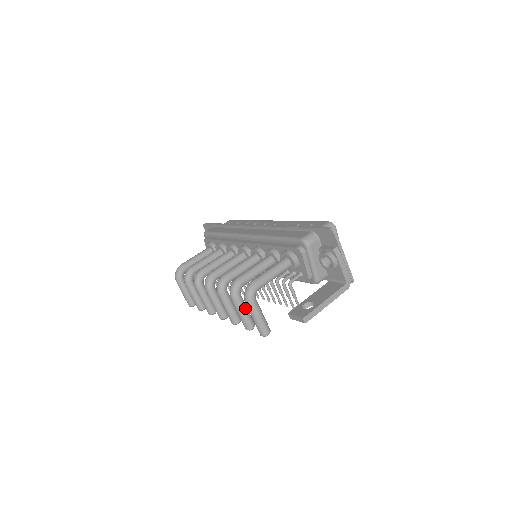
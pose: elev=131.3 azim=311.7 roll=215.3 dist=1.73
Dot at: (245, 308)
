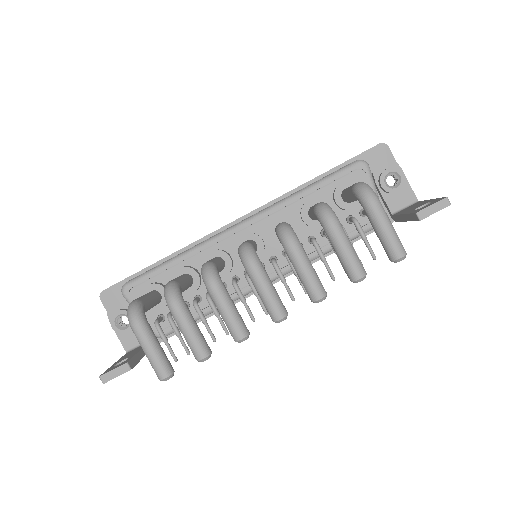
Dot at: (348, 241)
